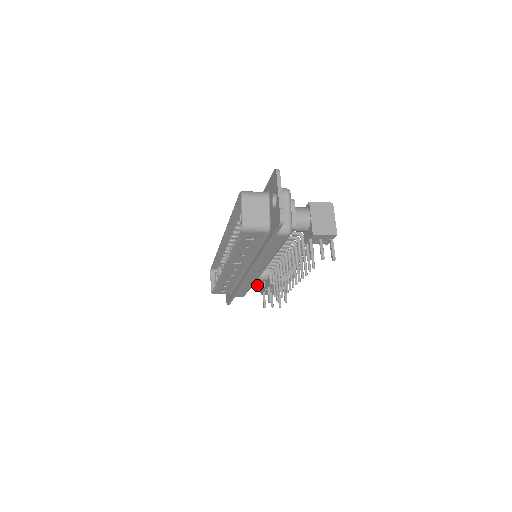
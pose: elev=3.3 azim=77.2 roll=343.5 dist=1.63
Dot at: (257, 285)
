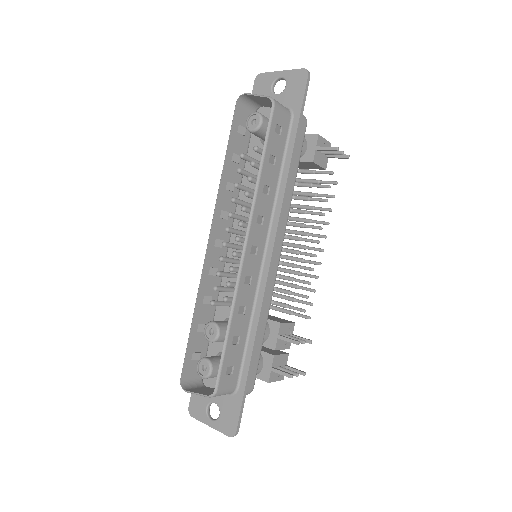
Dot at: occluded
